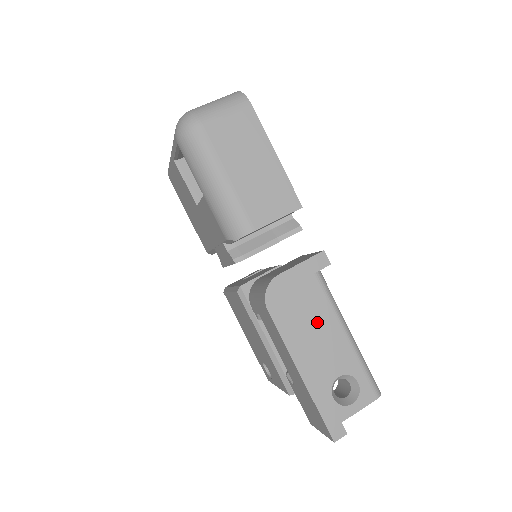
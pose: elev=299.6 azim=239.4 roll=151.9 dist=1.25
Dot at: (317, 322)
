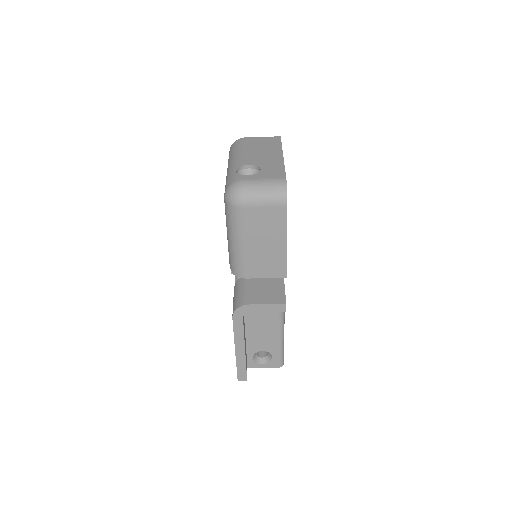
Dot at: (265, 324)
